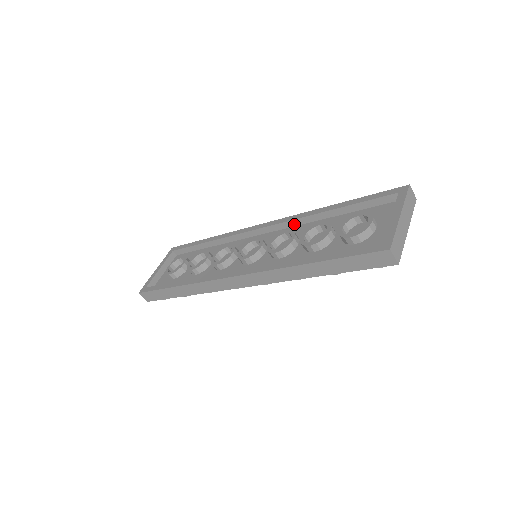
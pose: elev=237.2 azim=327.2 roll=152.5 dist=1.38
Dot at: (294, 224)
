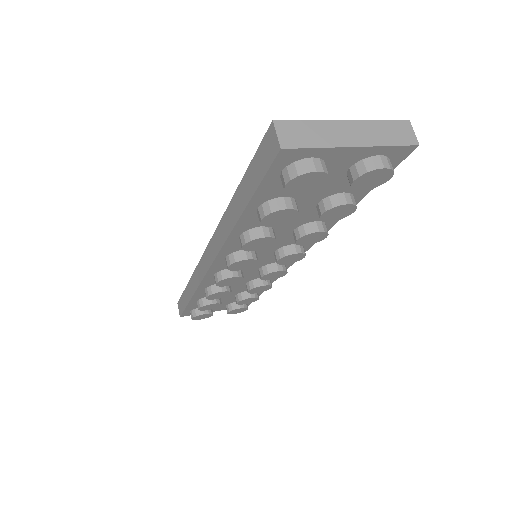
Dot at: occluded
